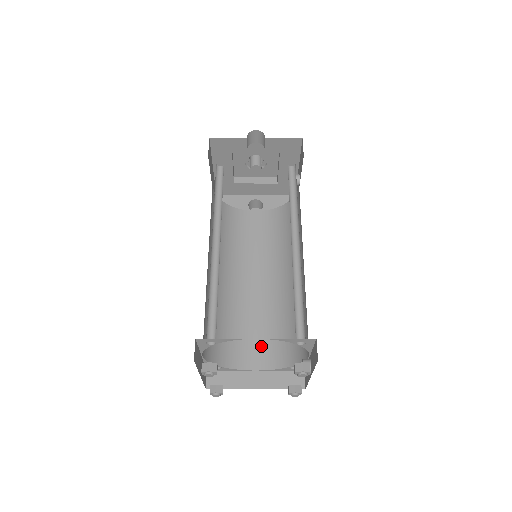
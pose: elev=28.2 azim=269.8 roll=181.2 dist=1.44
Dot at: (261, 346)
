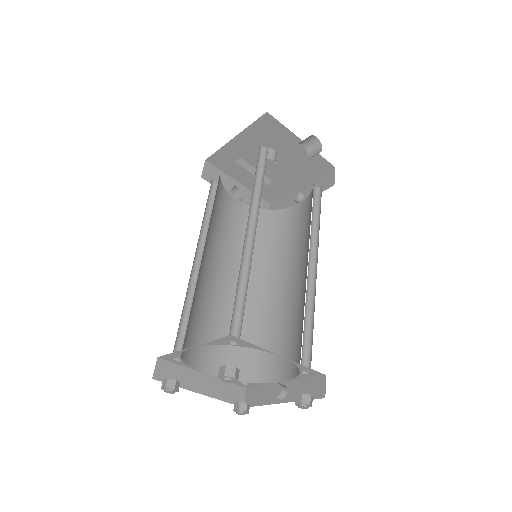
Dot at: (215, 348)
